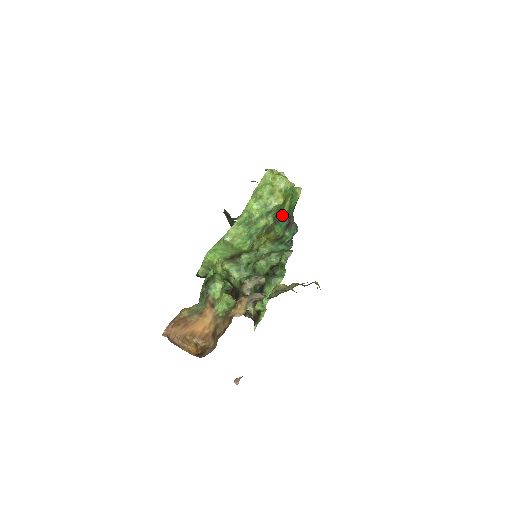
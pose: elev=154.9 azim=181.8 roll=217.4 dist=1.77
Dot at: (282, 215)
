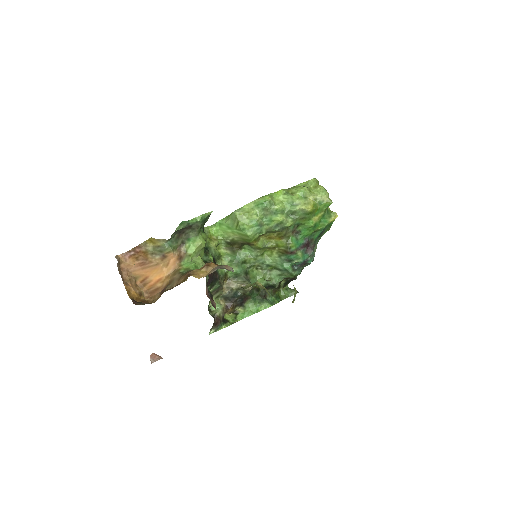
Dot at: (304, 229)
